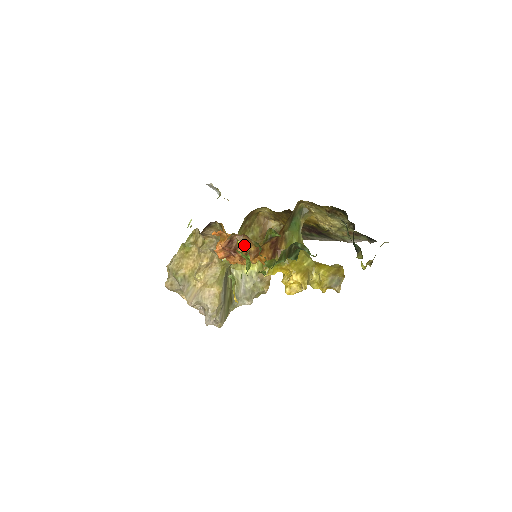
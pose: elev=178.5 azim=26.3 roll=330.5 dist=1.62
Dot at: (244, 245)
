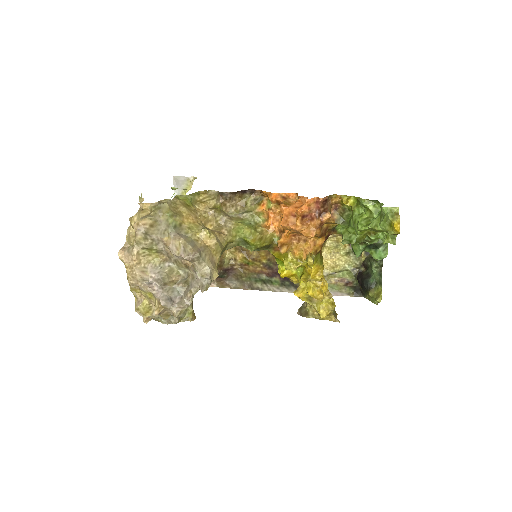
Dot at: (330, 214)
